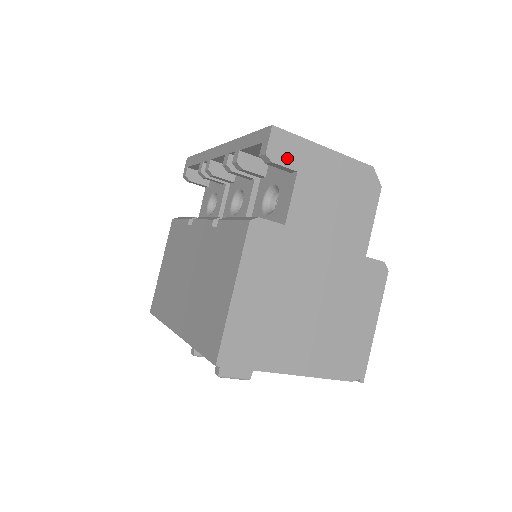
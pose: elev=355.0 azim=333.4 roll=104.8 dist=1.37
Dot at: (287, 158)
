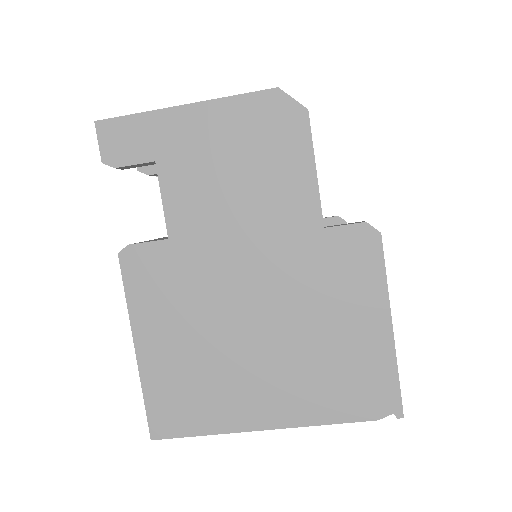
Dot at: (133, 151)
